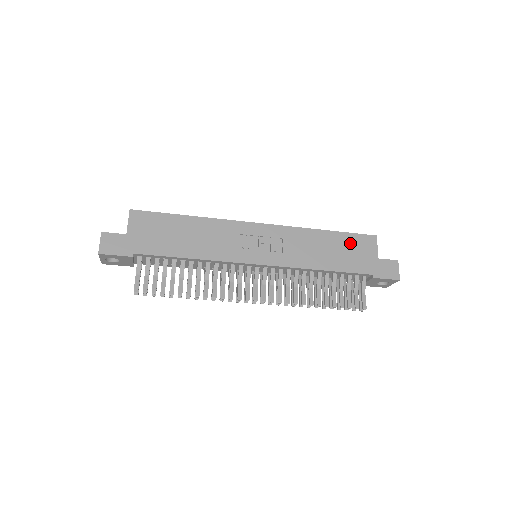
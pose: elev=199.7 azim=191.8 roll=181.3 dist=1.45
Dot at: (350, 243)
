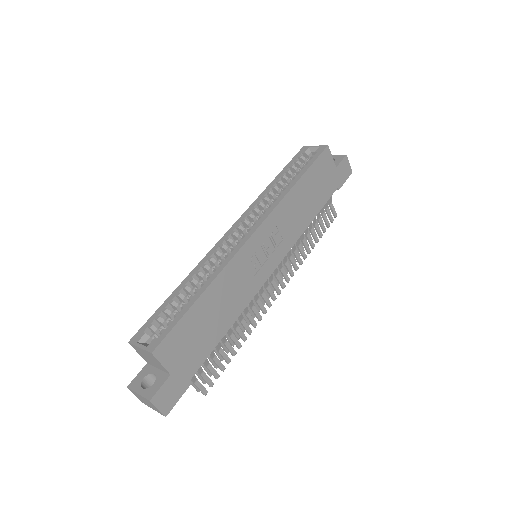
Dot at: (317, 174)
